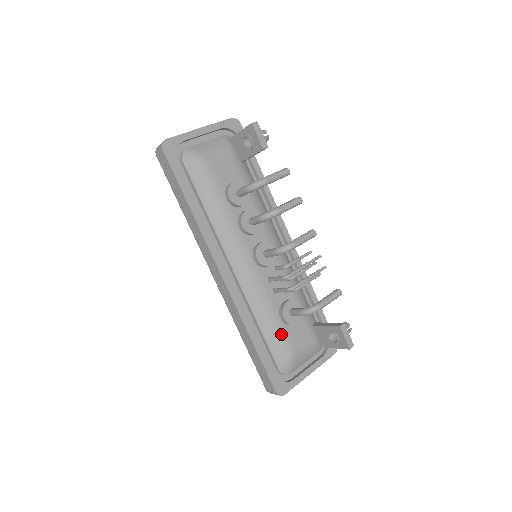
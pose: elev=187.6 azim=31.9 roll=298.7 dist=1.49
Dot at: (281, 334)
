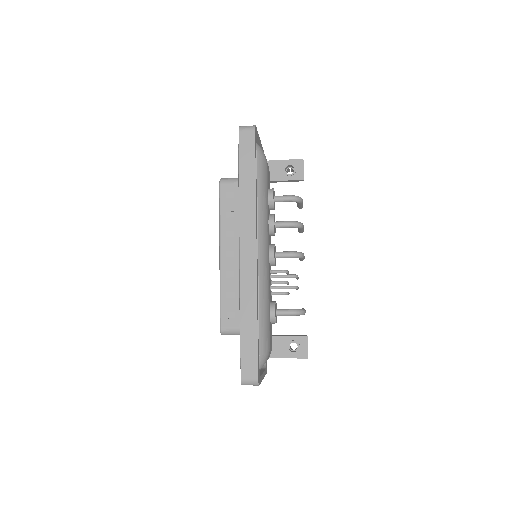
Dot at: (269, 327)
